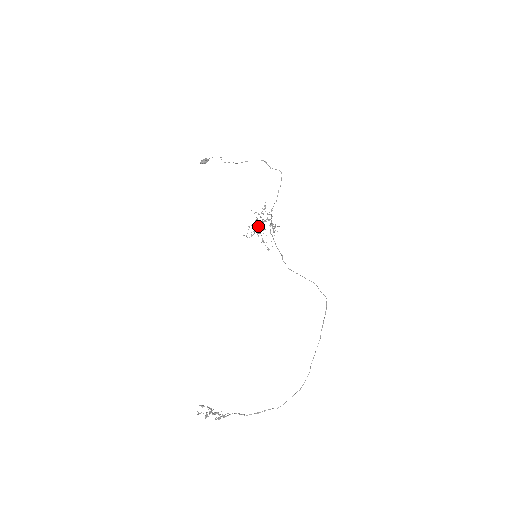
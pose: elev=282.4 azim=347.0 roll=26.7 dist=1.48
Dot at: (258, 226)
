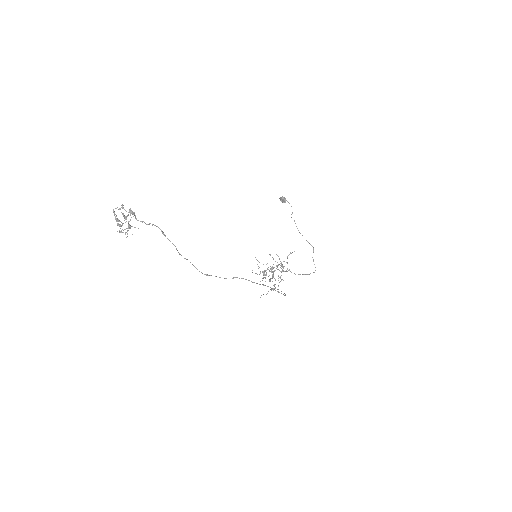
Dot at: (273, 258)
